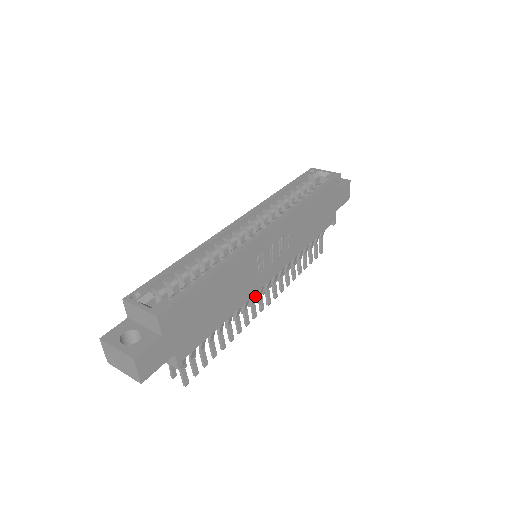
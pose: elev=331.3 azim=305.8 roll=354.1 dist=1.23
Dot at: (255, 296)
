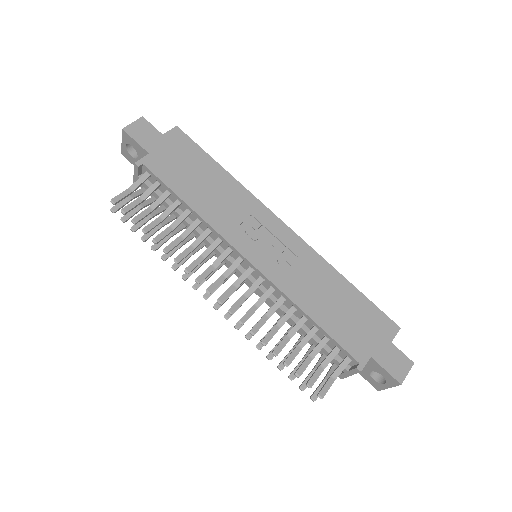
Dot at: (220, 263)
